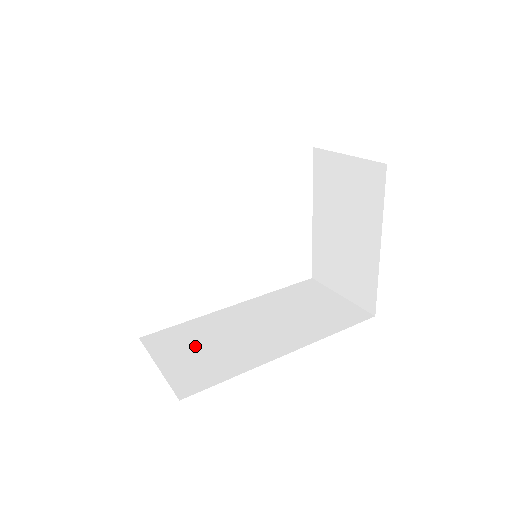
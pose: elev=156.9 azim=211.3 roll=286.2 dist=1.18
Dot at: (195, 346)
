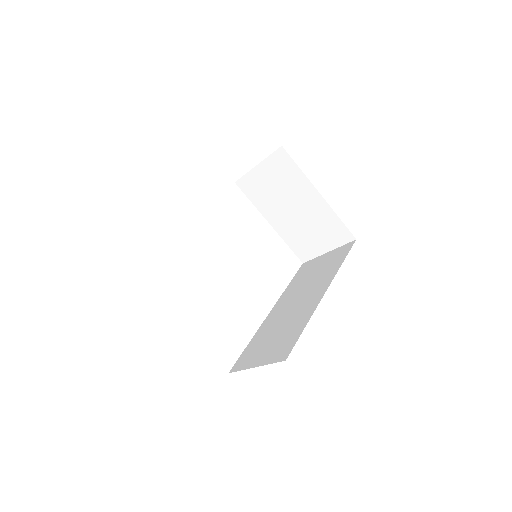
Dot at: (267, 342)
